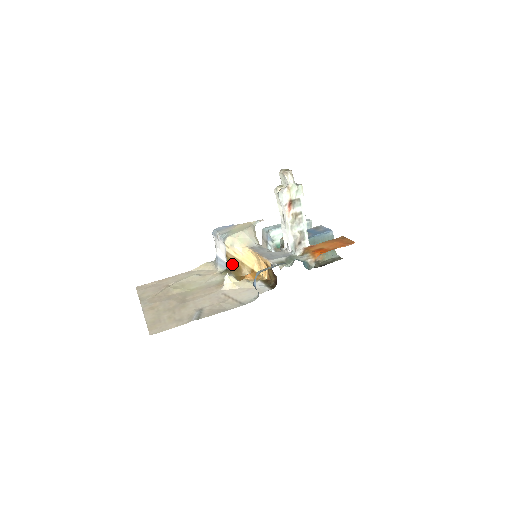
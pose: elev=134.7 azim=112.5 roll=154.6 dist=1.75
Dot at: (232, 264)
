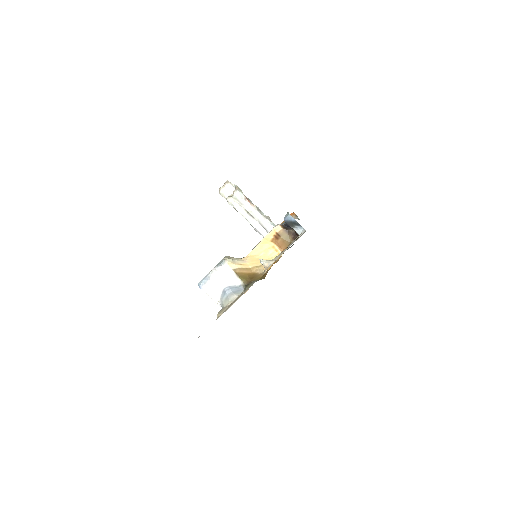
Dot at: (246, 277)
